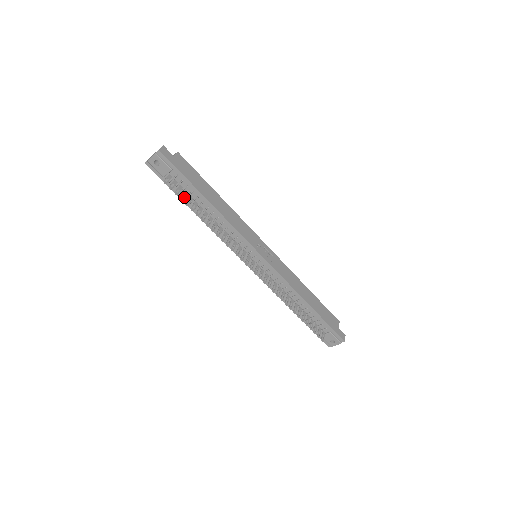
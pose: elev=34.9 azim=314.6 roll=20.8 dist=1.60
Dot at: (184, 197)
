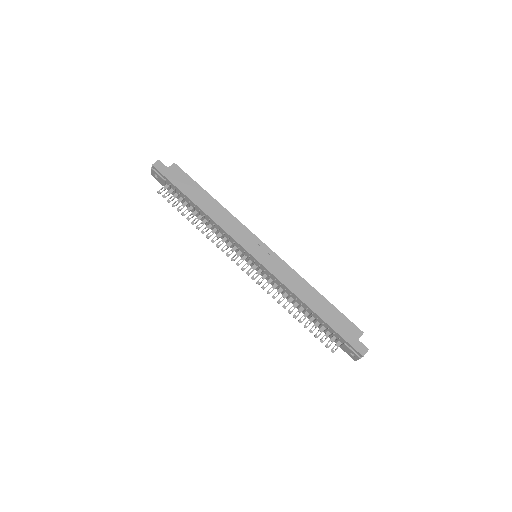
Dot at: (177, 204)
